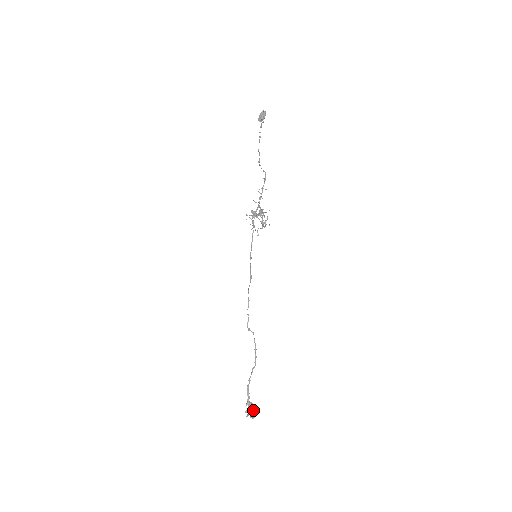
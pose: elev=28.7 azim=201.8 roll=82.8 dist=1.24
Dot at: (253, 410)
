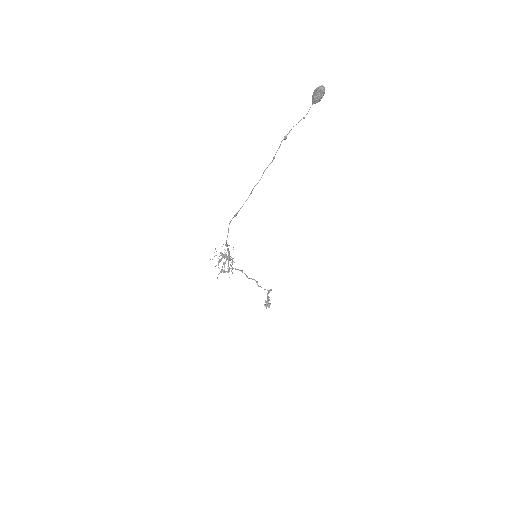
Dot at: (268, 305)
